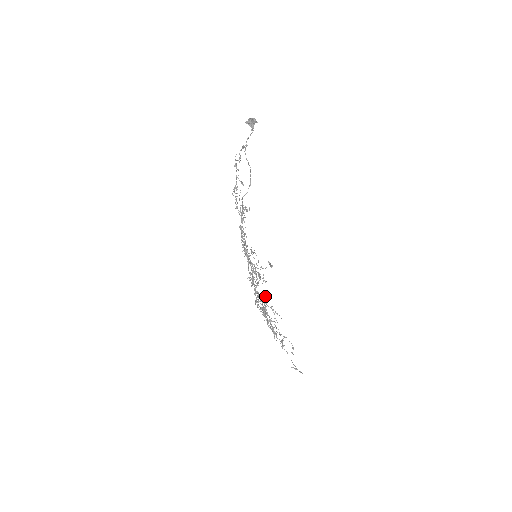
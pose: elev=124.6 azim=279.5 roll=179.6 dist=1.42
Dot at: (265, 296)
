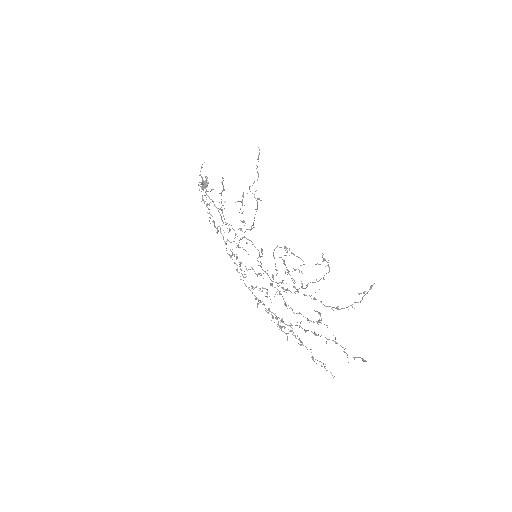
Dot at: (295, 335)
